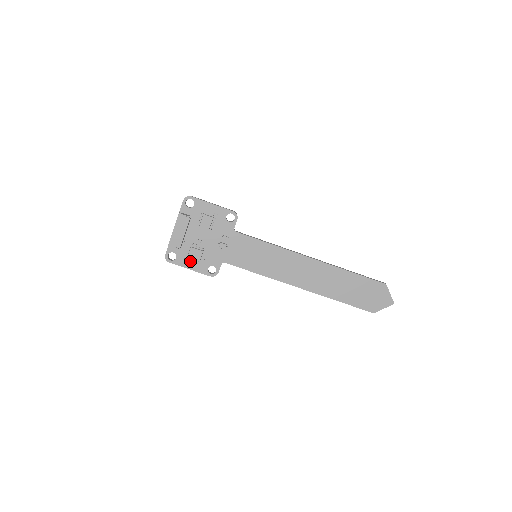
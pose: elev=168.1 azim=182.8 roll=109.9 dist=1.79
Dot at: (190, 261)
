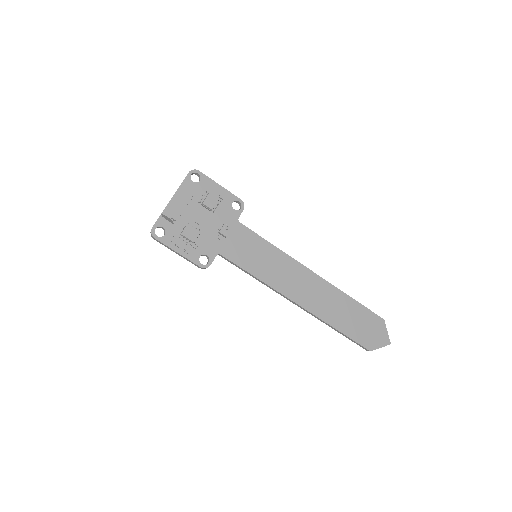
Dot at: (180, 243)
